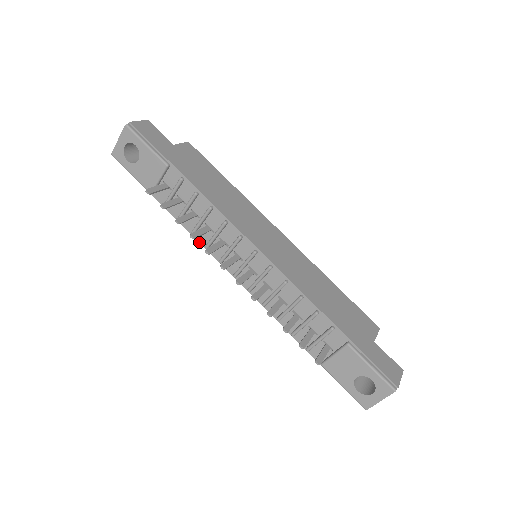
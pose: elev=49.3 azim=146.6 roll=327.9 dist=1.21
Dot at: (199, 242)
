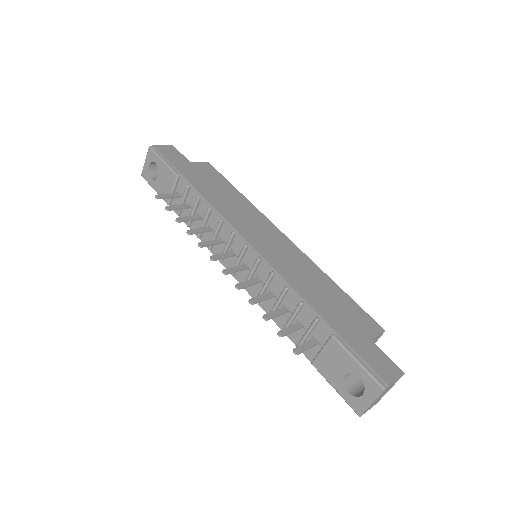
Dot at: occluded
